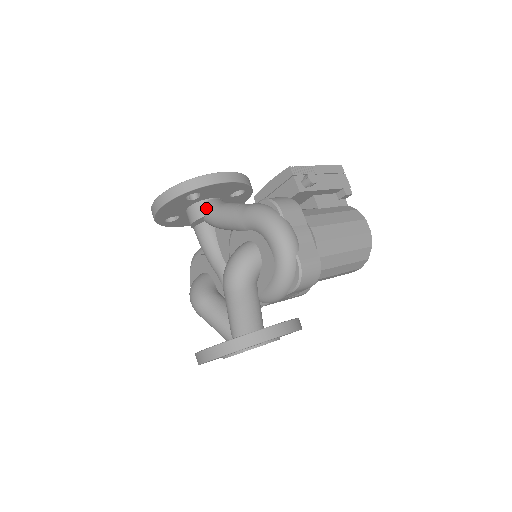
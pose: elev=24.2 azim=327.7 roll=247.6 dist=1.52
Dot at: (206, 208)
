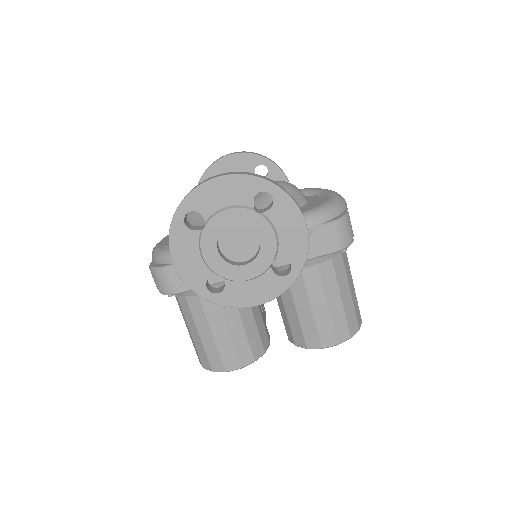
Dot at: occluded
